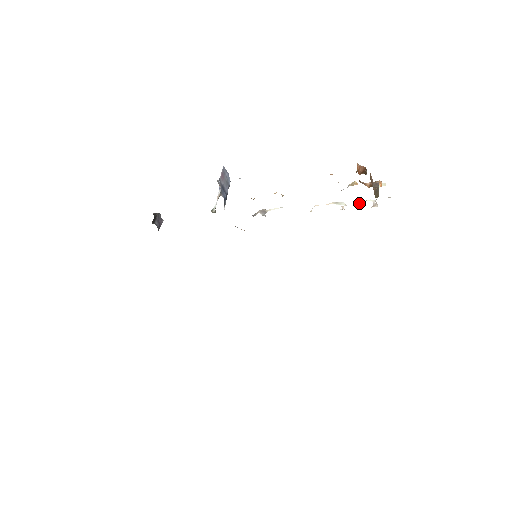
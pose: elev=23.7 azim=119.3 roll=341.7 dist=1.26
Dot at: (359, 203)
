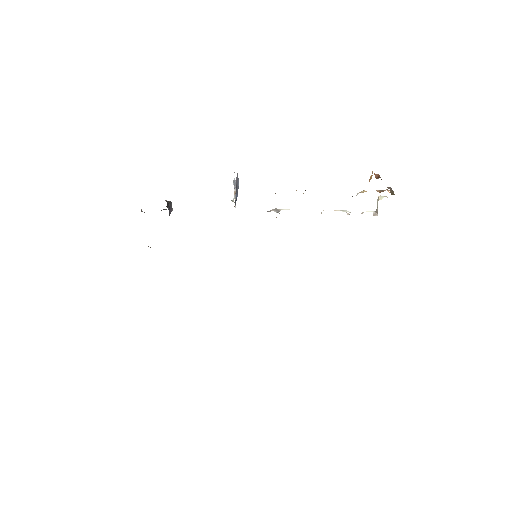
Dot at: occluded
